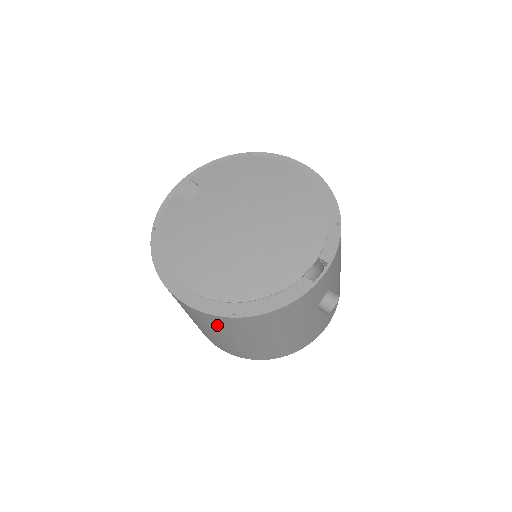
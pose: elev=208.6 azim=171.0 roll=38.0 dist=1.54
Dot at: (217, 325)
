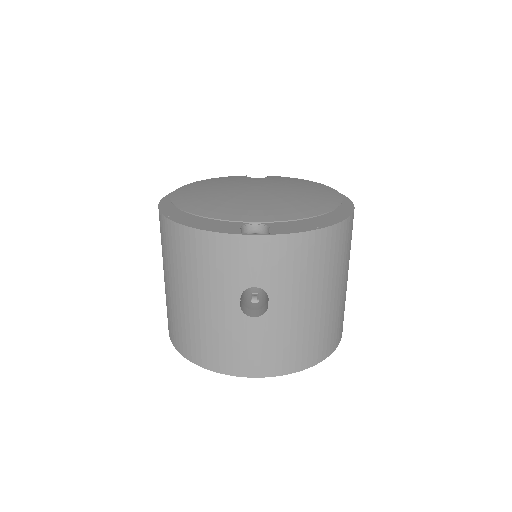
Dot at: (162, 239)
